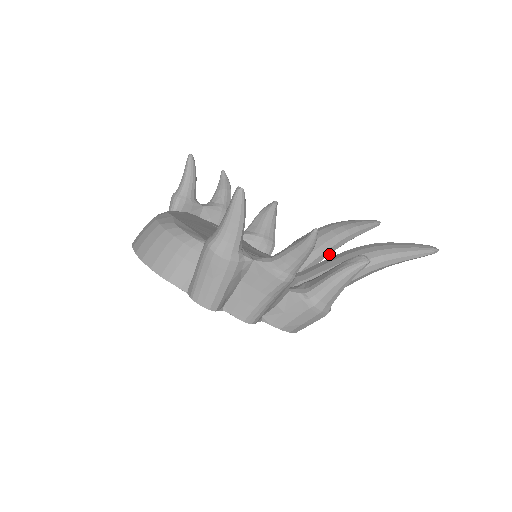
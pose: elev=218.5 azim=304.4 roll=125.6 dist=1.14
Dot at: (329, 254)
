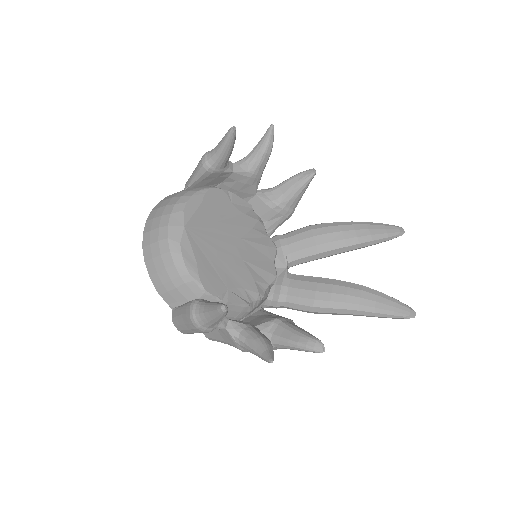
Dot at: occluded
